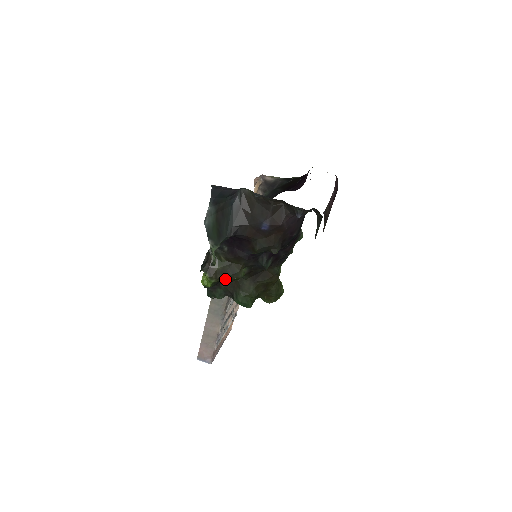
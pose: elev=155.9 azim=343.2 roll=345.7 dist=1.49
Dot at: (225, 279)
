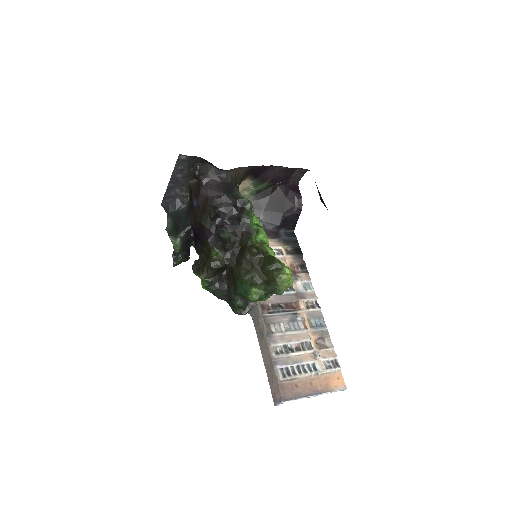
Dot at: (209, 269)
